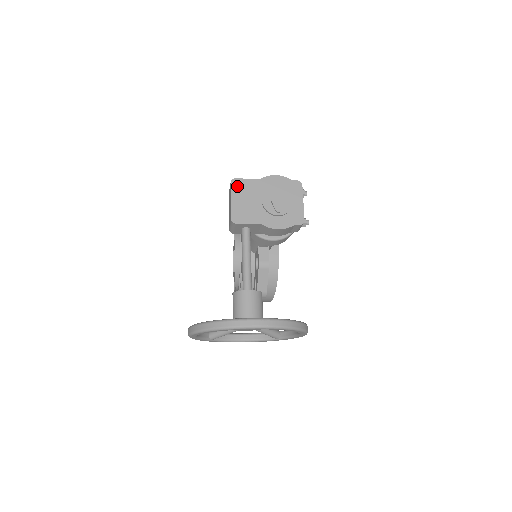
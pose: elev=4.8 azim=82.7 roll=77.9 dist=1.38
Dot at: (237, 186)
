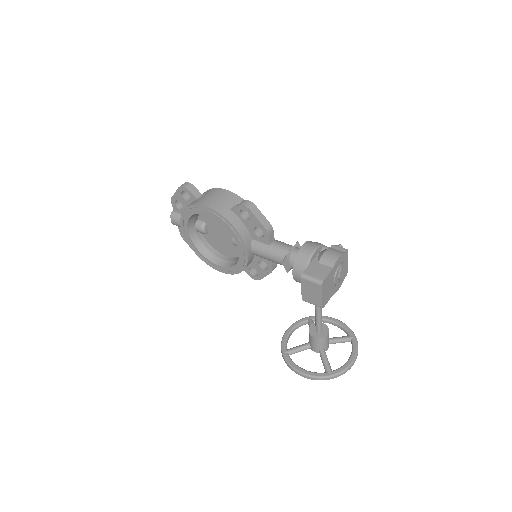
Dot at: (324, 285)
